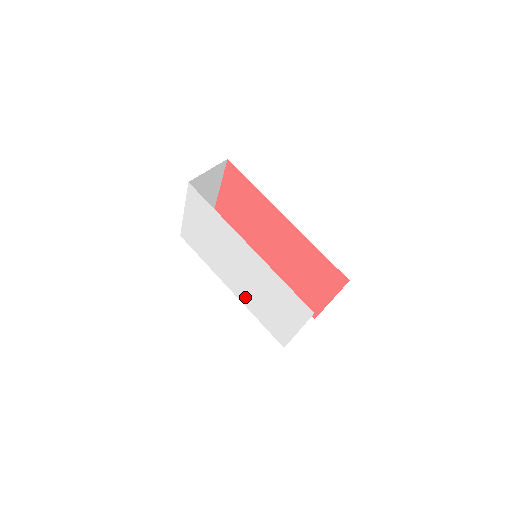
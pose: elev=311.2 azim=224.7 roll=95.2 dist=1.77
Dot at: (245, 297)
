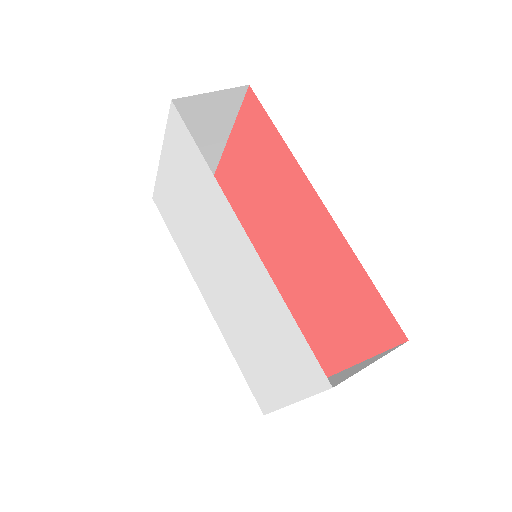
Dot at: (222, 317)
